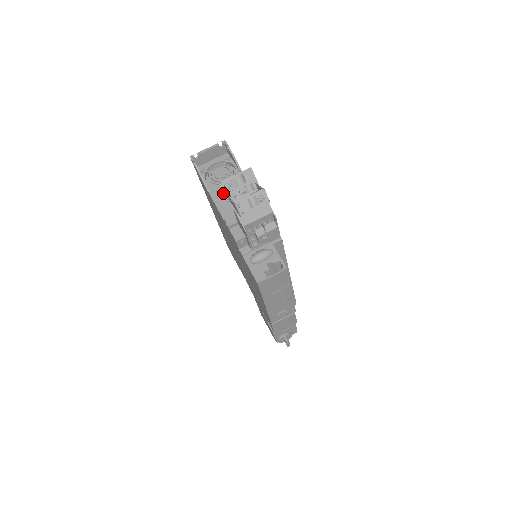
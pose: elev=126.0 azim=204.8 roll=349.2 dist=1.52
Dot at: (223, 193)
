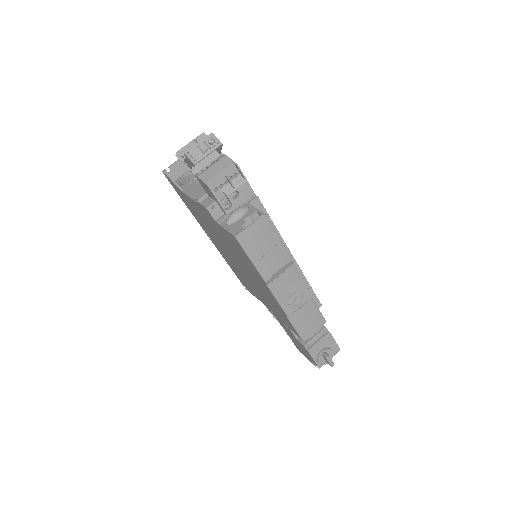
Dot at: (195, 186)
